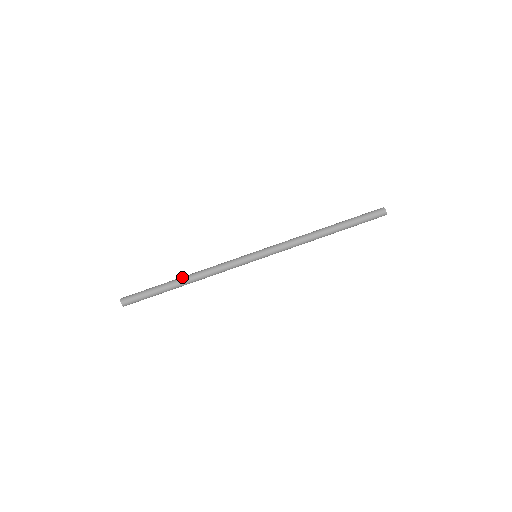
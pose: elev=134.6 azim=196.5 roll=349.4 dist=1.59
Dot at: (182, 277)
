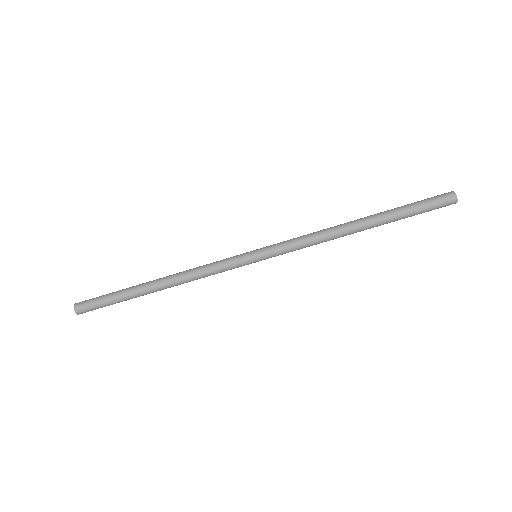
Dot at: occluded
